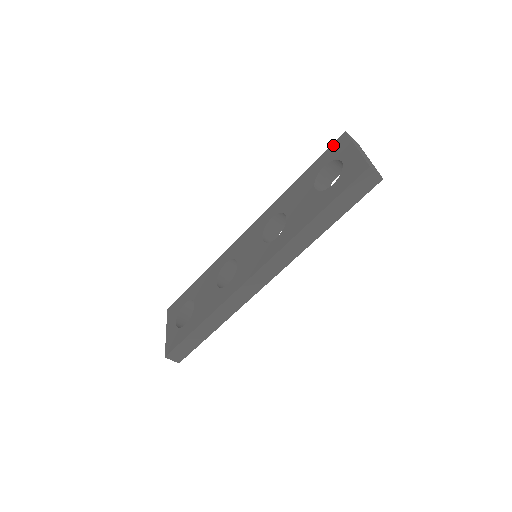
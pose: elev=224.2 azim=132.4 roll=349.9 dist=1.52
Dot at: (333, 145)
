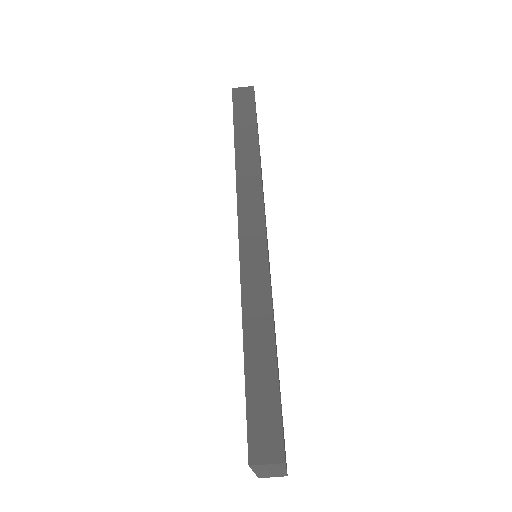
Dot at: occluded
